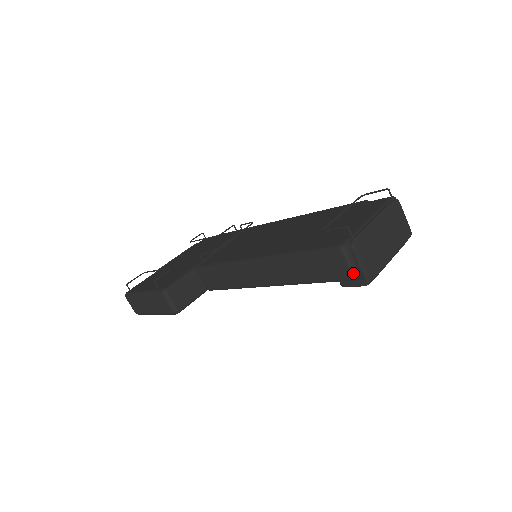
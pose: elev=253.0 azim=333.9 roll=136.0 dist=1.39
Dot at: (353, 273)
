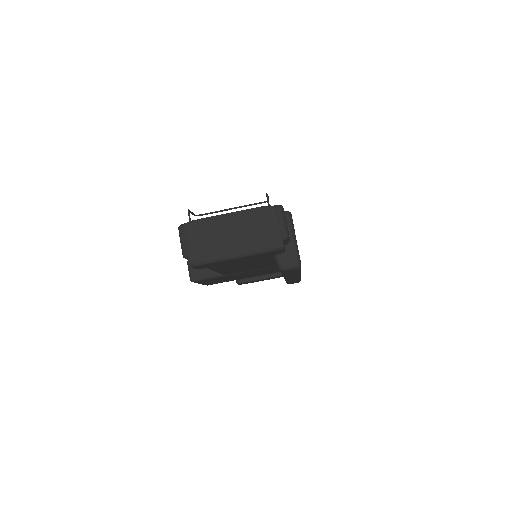
Dot at: (182, 251)
